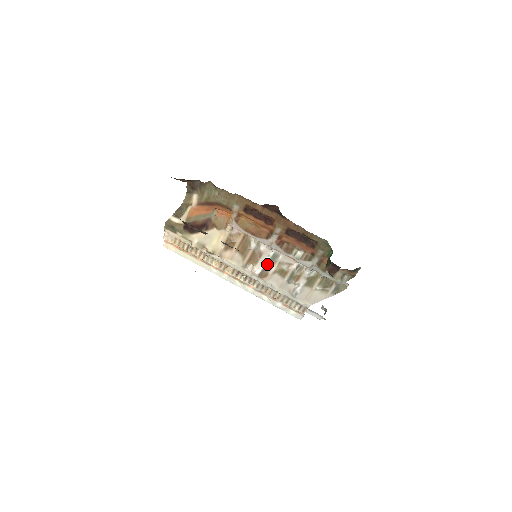
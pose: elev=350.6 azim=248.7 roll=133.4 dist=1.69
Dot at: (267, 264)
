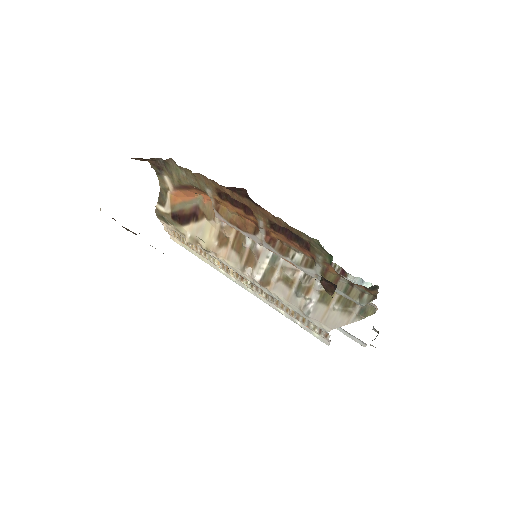
Dot at: (267, 268)
